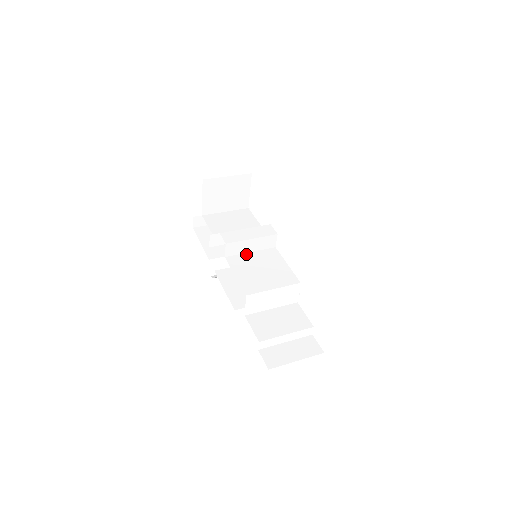
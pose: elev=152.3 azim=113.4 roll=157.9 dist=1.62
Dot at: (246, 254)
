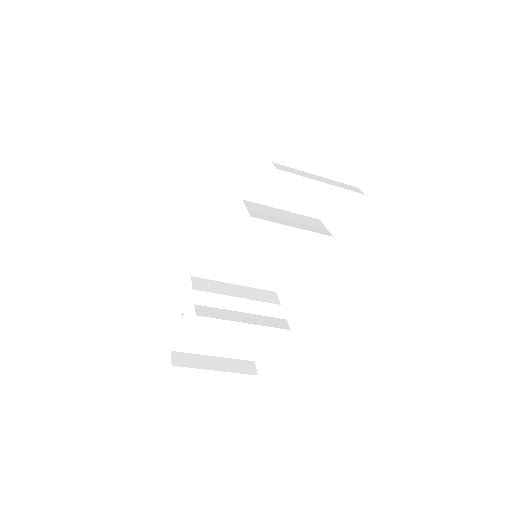
Dot at: (245, 277)
